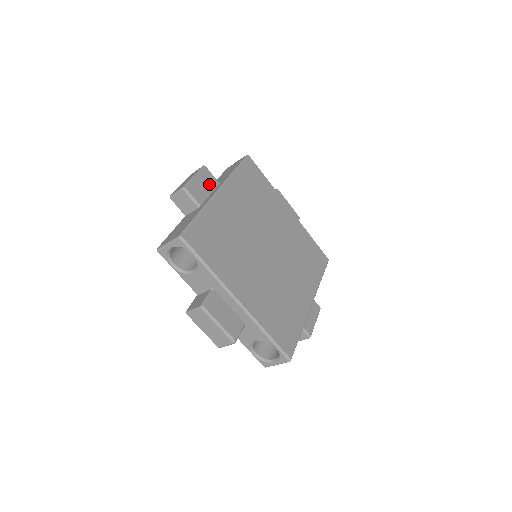
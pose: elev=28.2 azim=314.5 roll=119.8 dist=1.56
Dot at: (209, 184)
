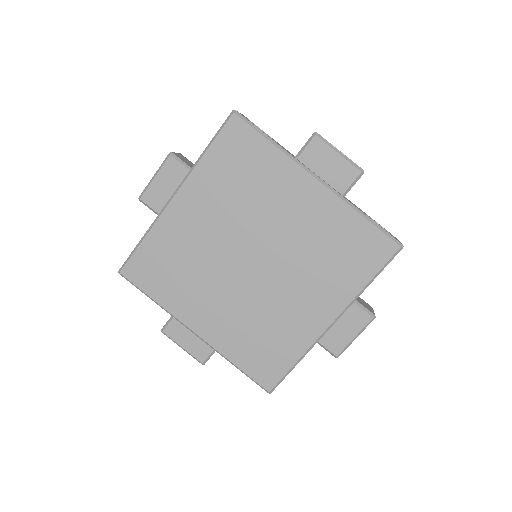
Dot at: (175, 180)
